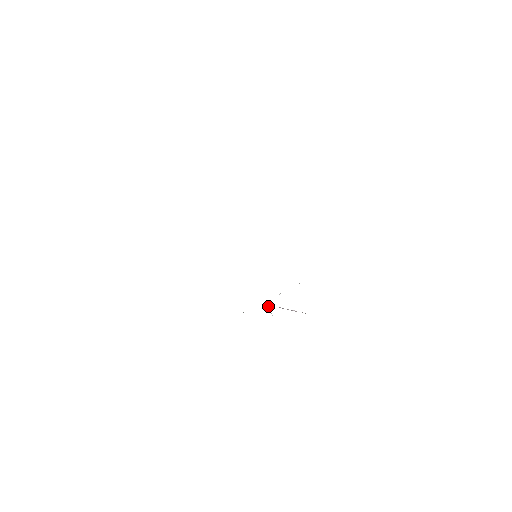
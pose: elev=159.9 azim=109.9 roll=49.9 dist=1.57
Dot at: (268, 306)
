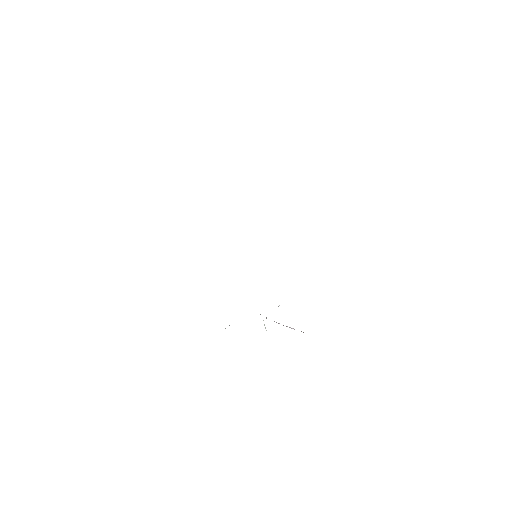
Dot at: occluded
